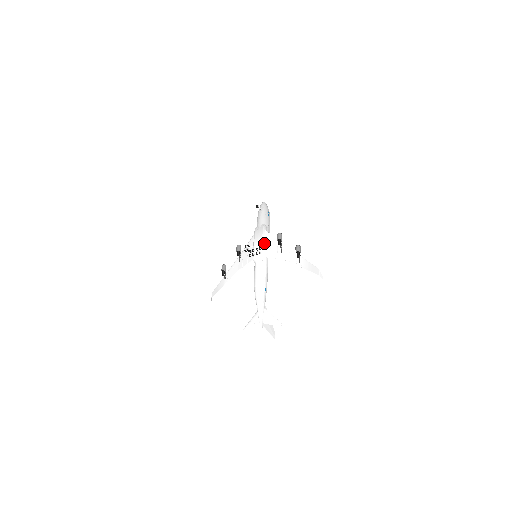
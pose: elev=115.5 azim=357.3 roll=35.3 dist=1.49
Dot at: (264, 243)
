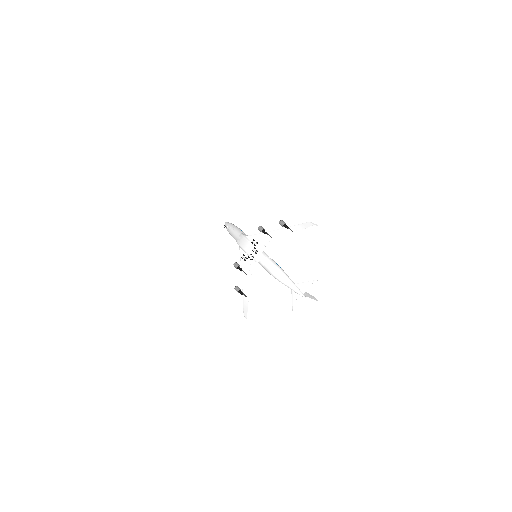
Dot at: (254, 242)
